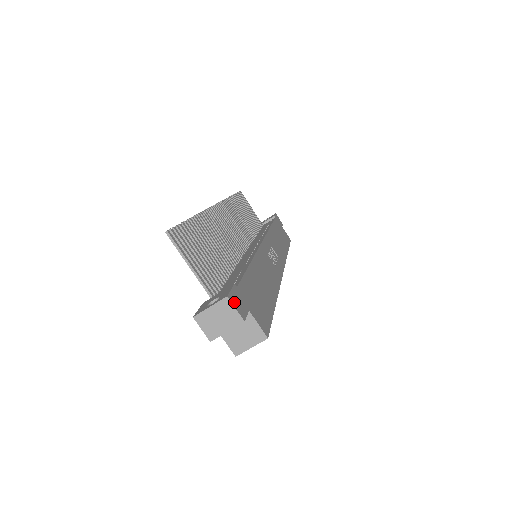
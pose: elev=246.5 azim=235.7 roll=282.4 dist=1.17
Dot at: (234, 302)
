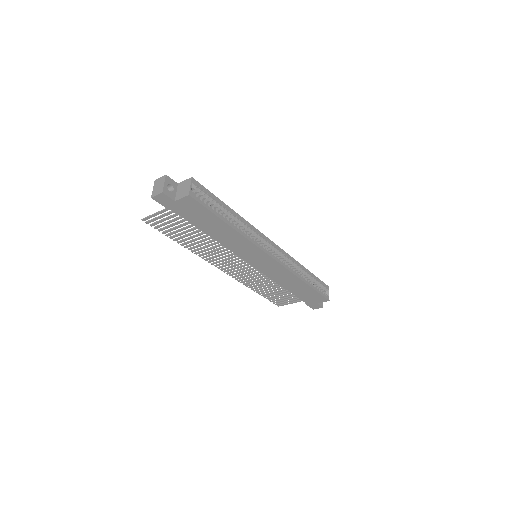
Dot at: occluded
